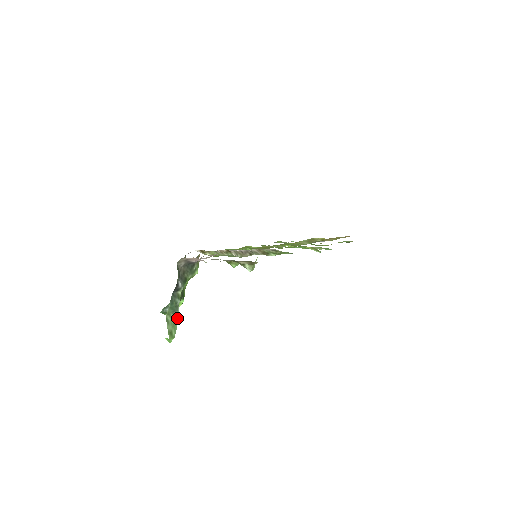
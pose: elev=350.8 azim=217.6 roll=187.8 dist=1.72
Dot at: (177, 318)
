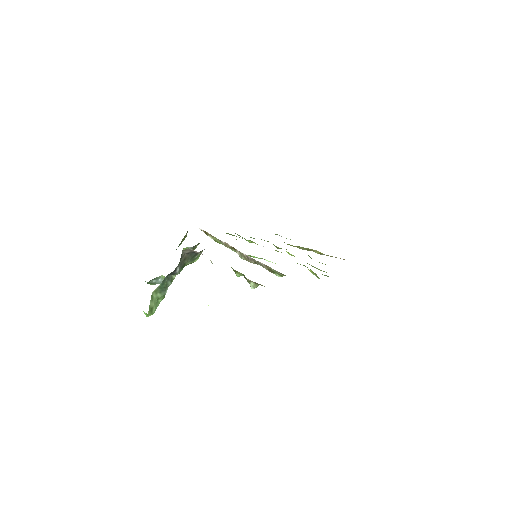
Dot at: (162, 297)
